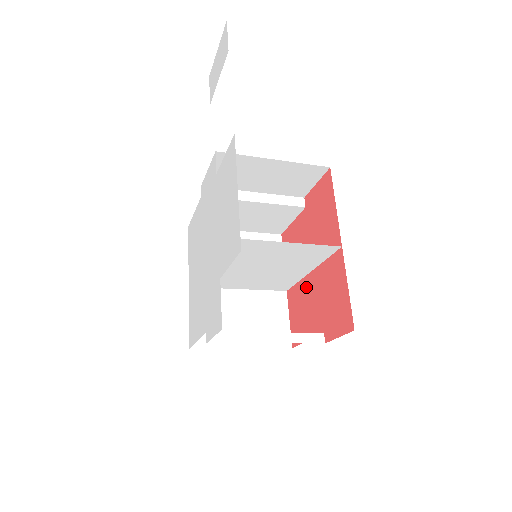
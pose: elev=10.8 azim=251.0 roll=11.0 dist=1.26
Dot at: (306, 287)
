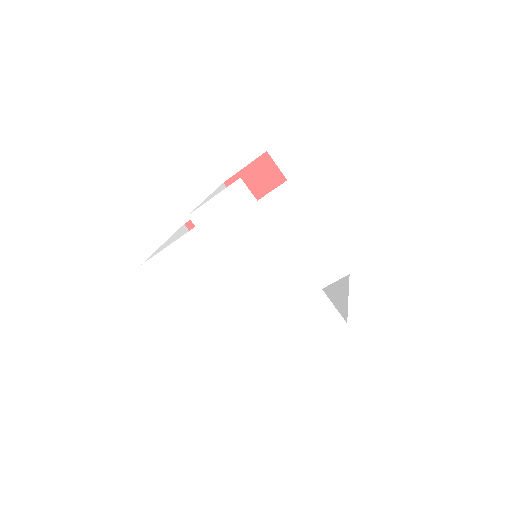
Dot at: occluded
